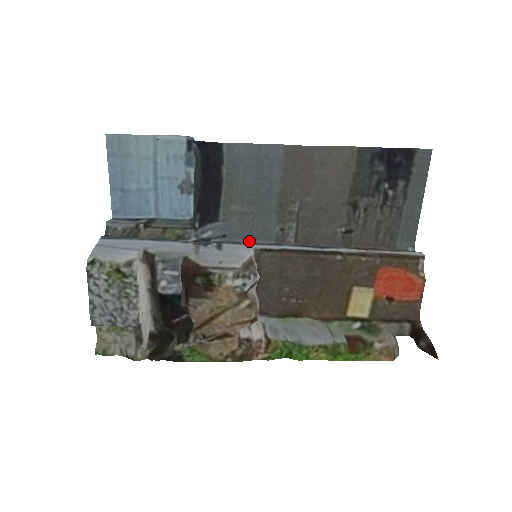
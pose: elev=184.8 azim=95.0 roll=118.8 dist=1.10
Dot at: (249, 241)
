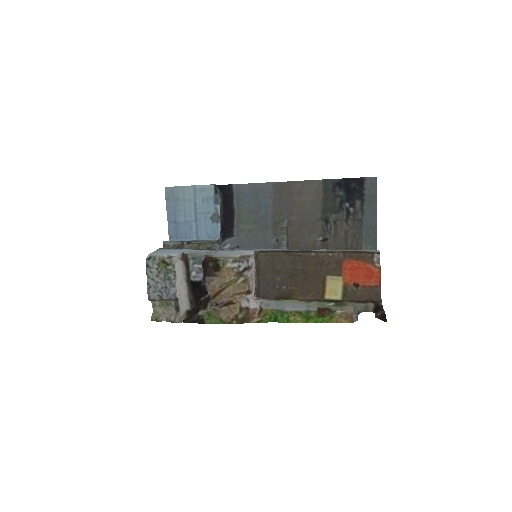
Dot at: occluded
